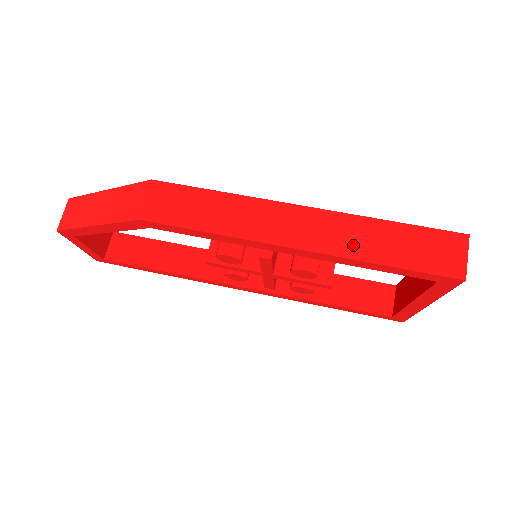
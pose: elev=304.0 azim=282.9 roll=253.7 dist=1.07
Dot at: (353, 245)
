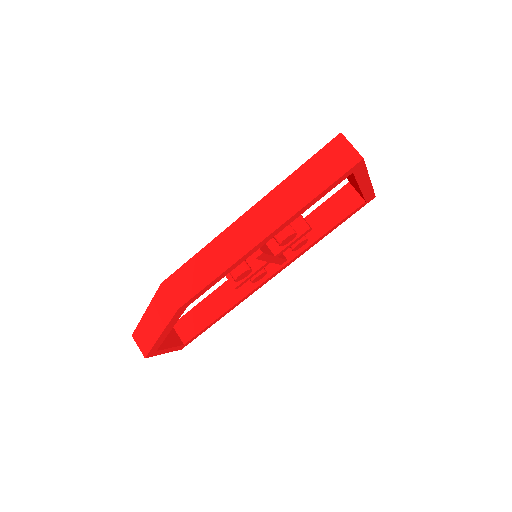
Dot at: (291, 204)
